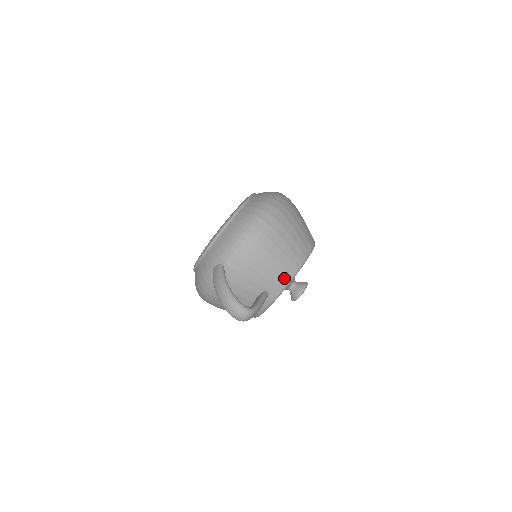
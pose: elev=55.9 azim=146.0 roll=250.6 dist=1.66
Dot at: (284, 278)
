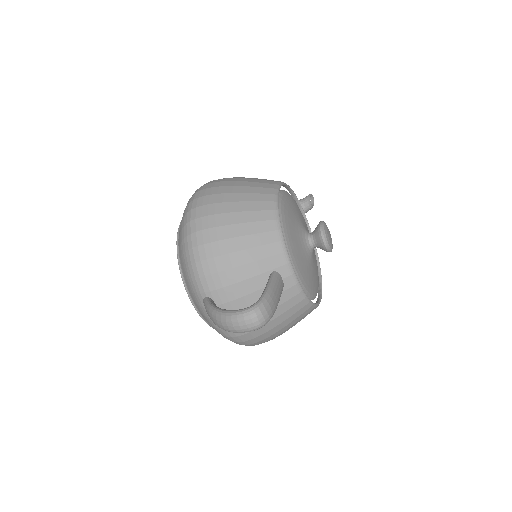
Dot at: (271, 242)
